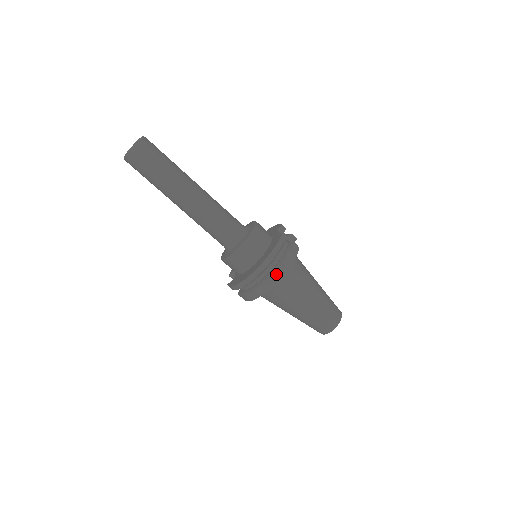
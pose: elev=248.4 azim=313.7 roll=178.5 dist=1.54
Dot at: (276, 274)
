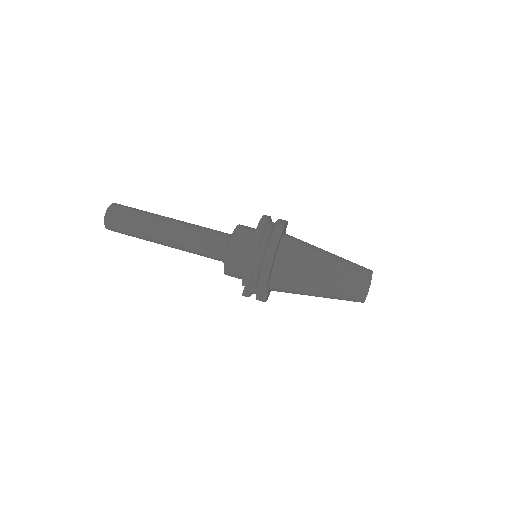
Dot at: (277, 228)
